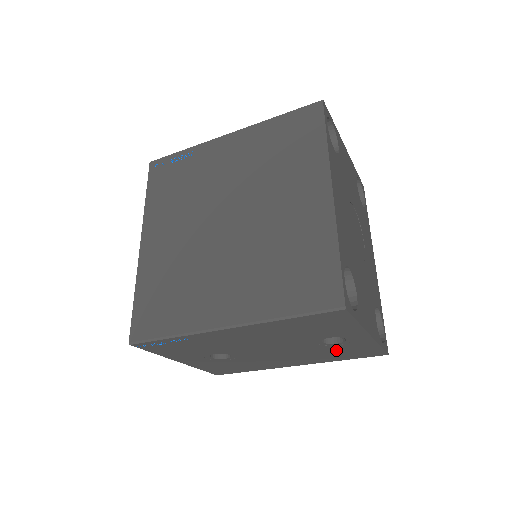
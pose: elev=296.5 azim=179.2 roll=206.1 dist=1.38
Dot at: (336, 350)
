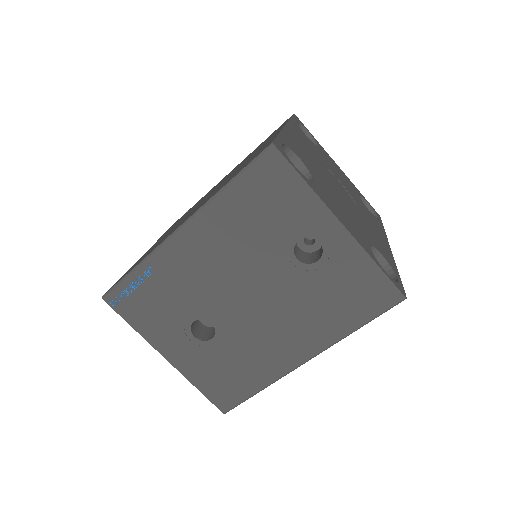
Dot at: (328, 288)
